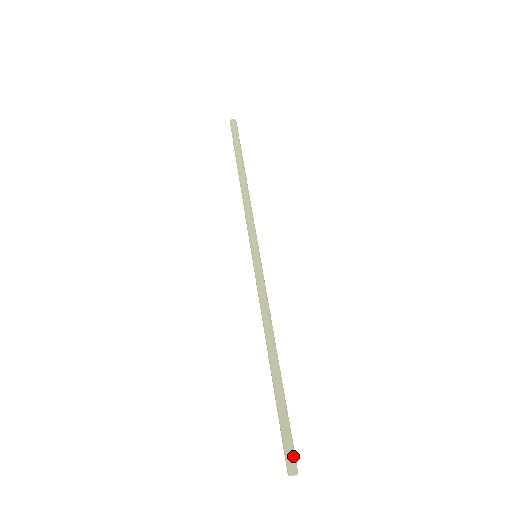
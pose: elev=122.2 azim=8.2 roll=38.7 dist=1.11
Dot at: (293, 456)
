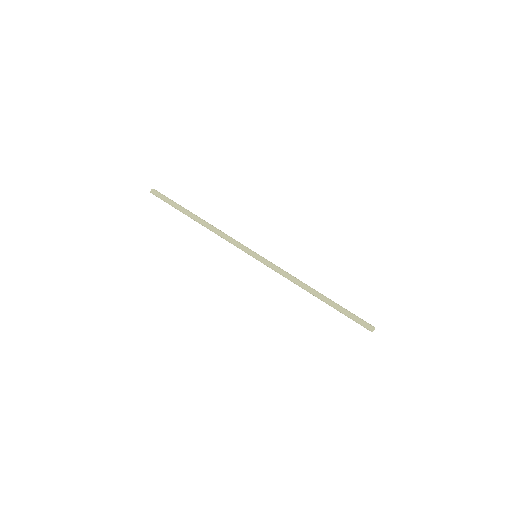
Dot at: (366, 325)
